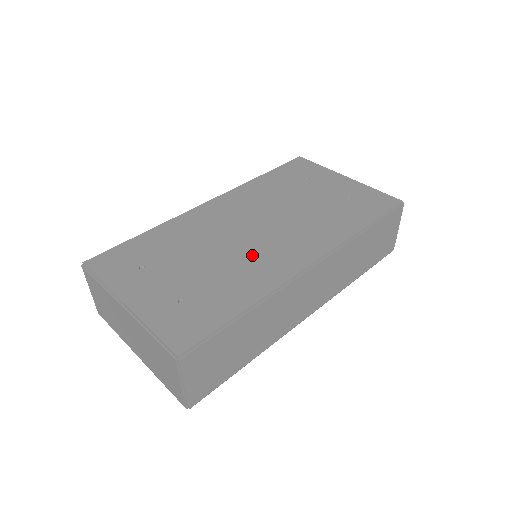
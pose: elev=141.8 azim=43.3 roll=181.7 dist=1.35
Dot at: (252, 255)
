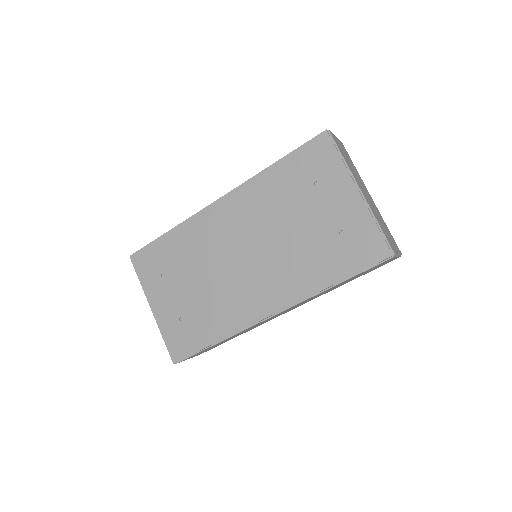
Dot at: (233, 289)
